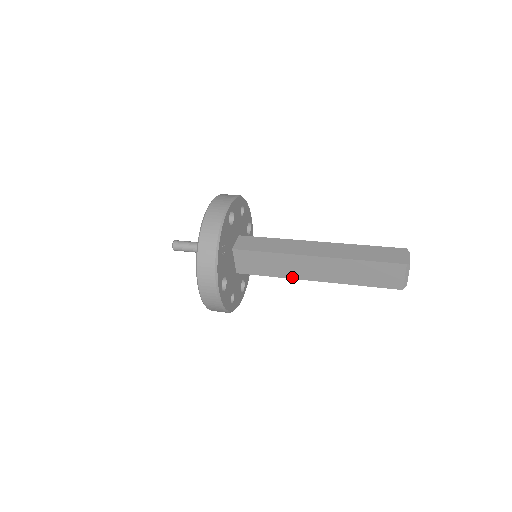
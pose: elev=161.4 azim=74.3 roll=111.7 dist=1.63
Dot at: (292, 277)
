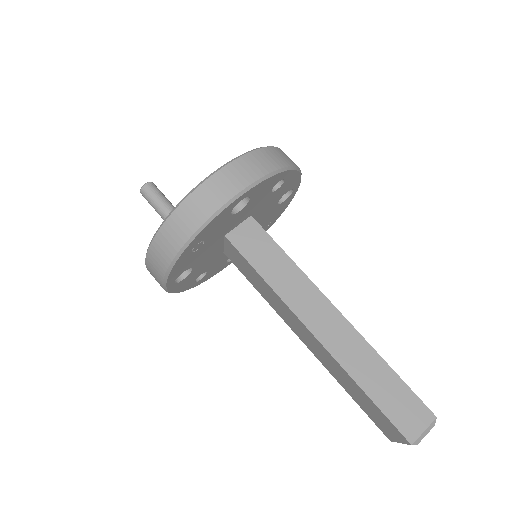
Dot at: (280, 314)
